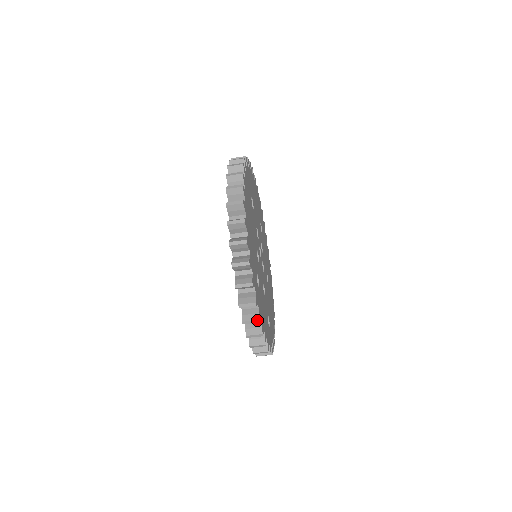
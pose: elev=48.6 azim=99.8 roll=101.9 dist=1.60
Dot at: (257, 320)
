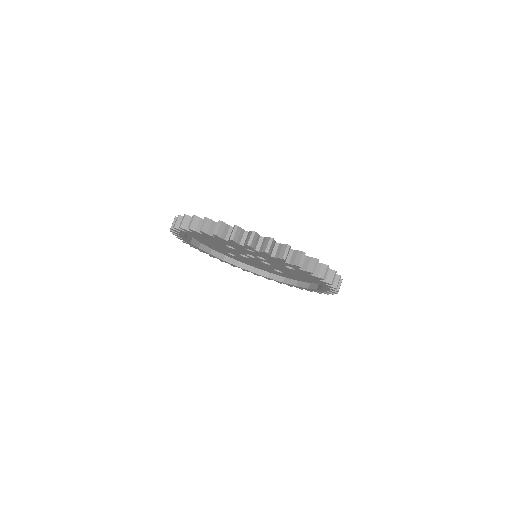
Dot at: (192, 217)
